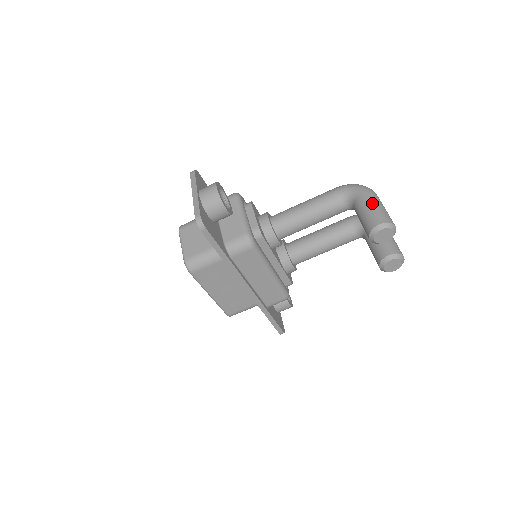
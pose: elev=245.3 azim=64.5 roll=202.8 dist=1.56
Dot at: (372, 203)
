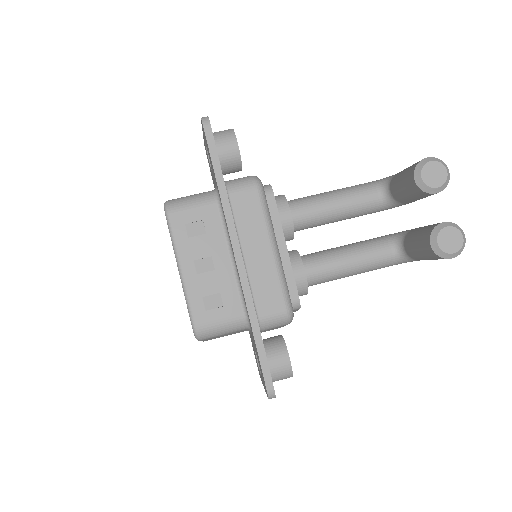
Dot at: occluded
